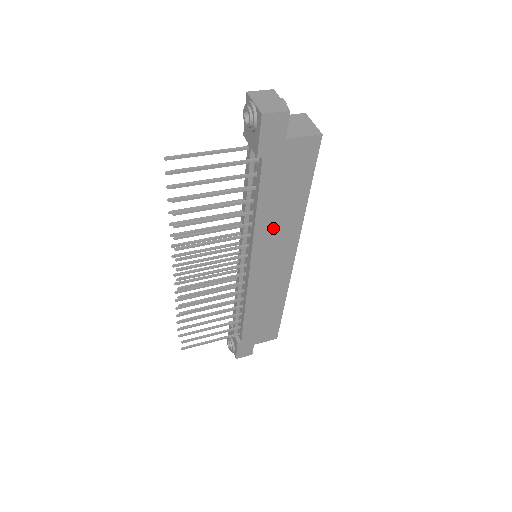
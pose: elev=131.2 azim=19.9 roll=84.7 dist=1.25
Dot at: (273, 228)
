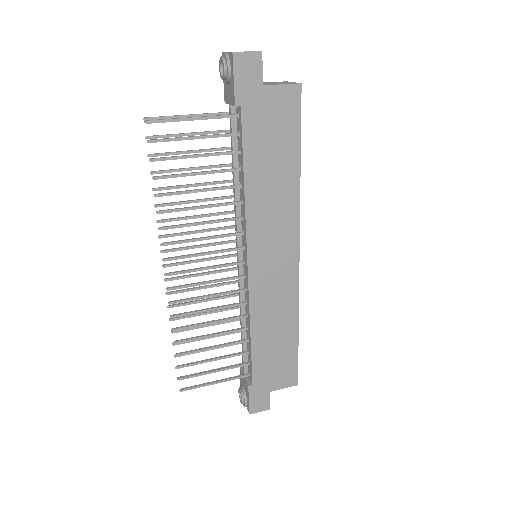
Dot at: (267, 205)
